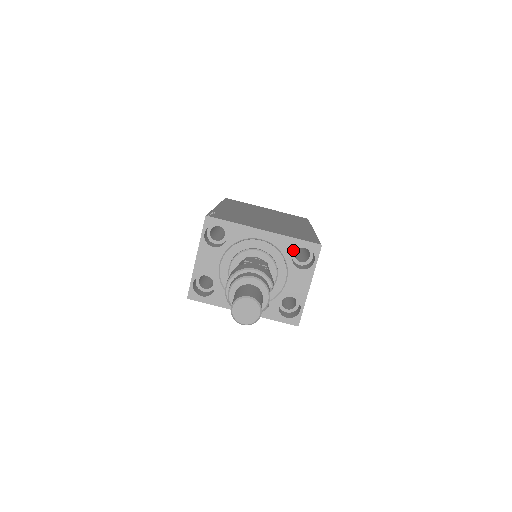
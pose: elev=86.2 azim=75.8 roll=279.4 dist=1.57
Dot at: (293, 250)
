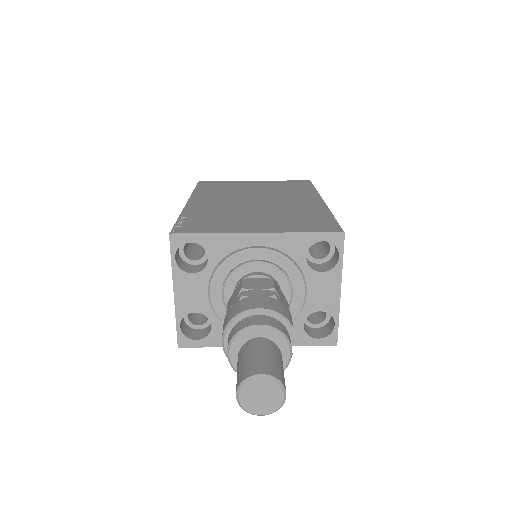
Dot at: (305, 249)
